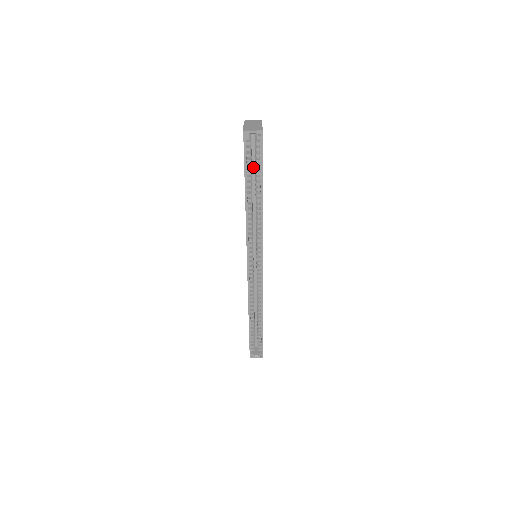
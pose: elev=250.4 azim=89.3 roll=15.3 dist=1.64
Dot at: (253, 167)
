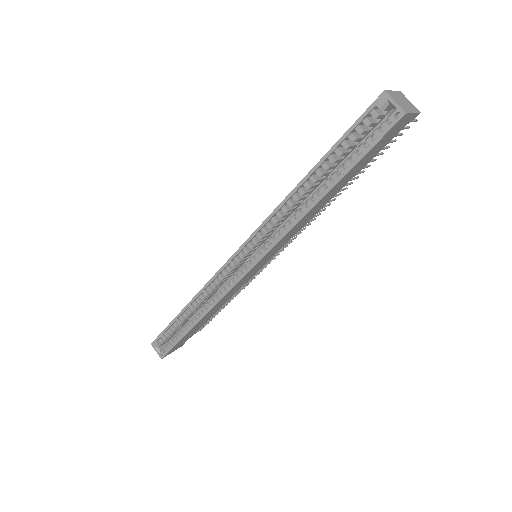
Dot at: occluded
